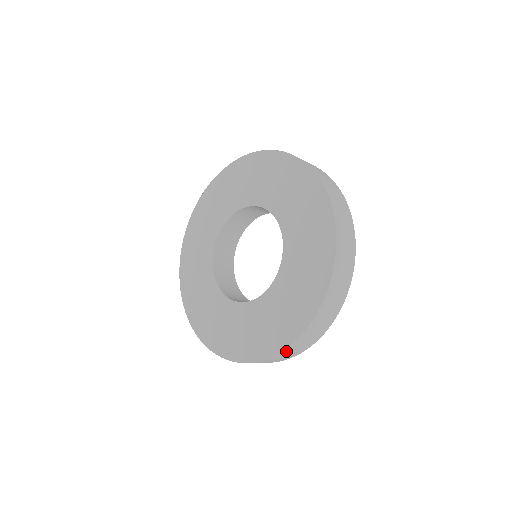
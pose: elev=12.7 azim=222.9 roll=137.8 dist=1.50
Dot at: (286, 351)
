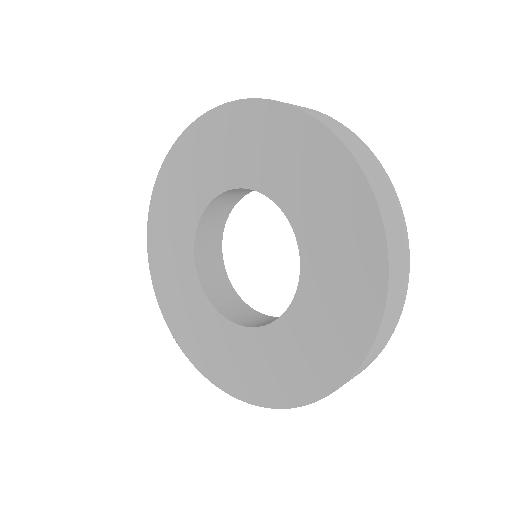
Dot at: occluded
